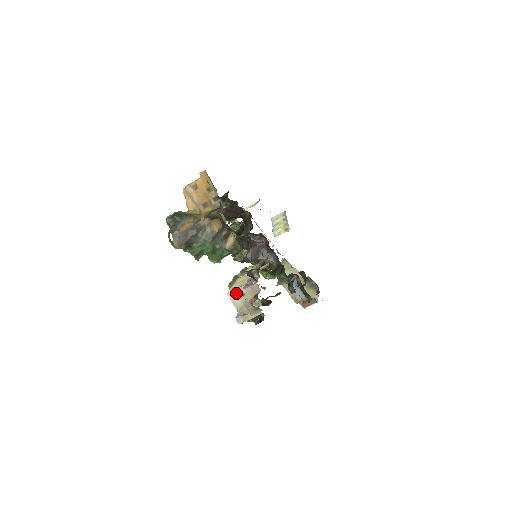
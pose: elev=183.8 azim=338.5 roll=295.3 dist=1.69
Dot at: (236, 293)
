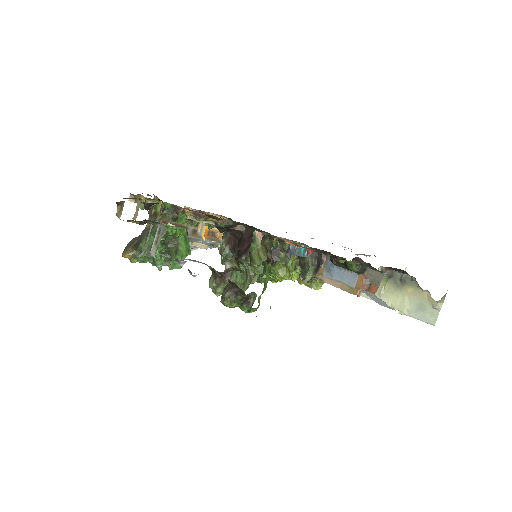
Dot at: (155, 244)
